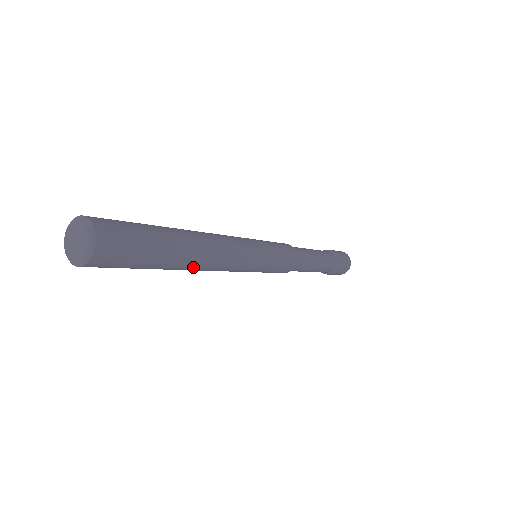
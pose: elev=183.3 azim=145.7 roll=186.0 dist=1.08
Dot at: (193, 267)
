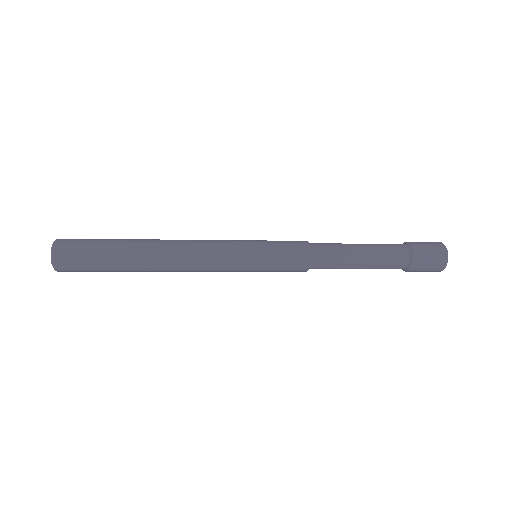
Dot at: (158, 271)
